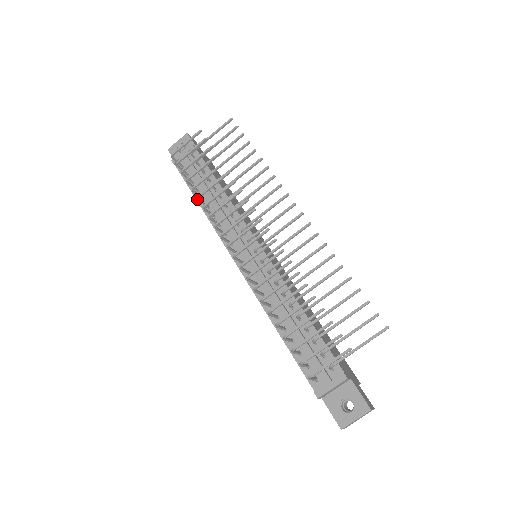
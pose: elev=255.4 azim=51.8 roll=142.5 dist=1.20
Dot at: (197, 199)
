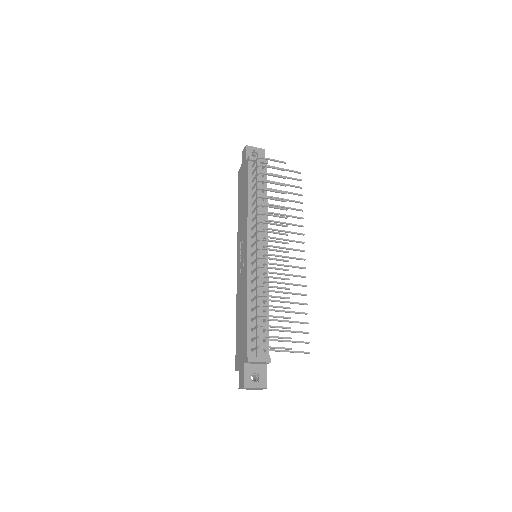
Dot at: (258, 196)
